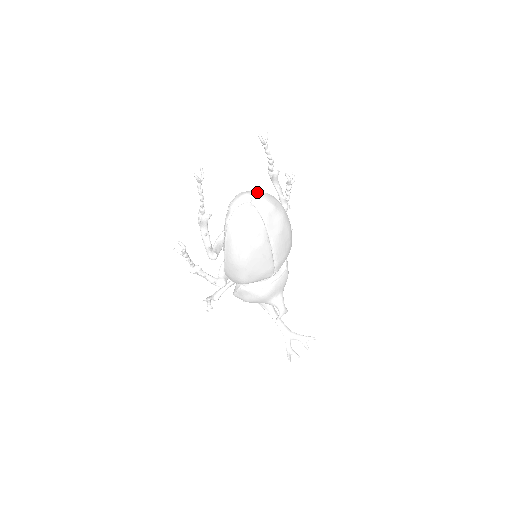
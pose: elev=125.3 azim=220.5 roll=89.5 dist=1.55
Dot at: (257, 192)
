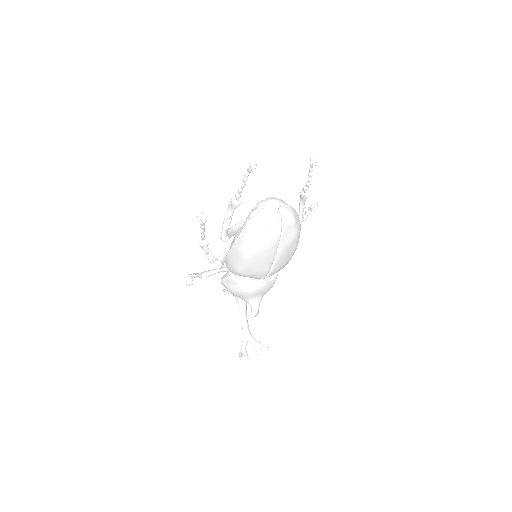
Dot at: occluded
